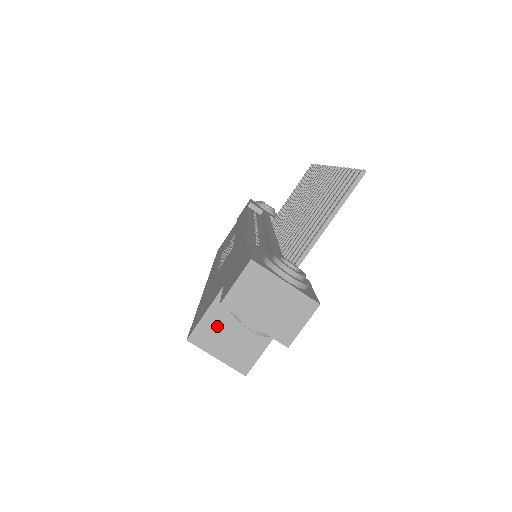
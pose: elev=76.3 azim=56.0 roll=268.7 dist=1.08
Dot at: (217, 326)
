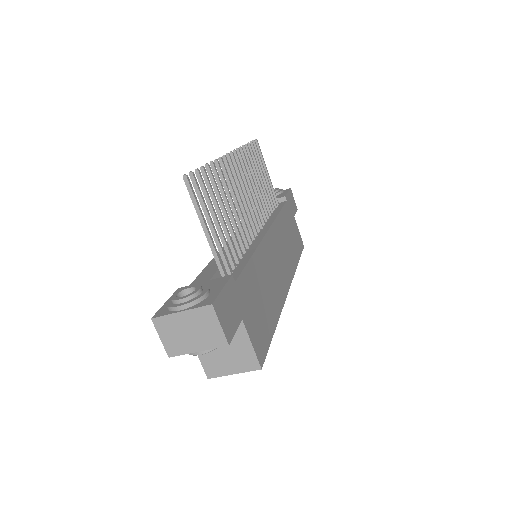
Dot at: (212, 356)
